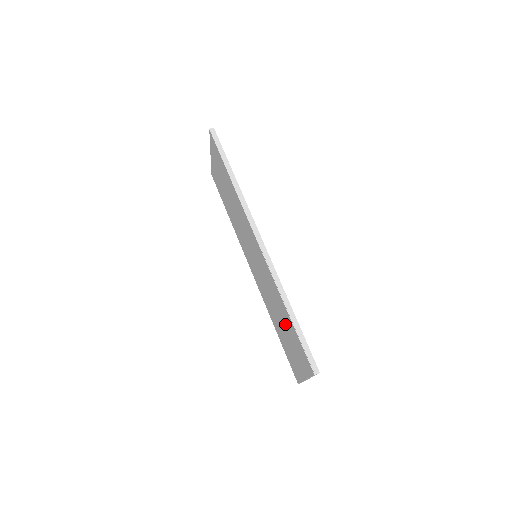
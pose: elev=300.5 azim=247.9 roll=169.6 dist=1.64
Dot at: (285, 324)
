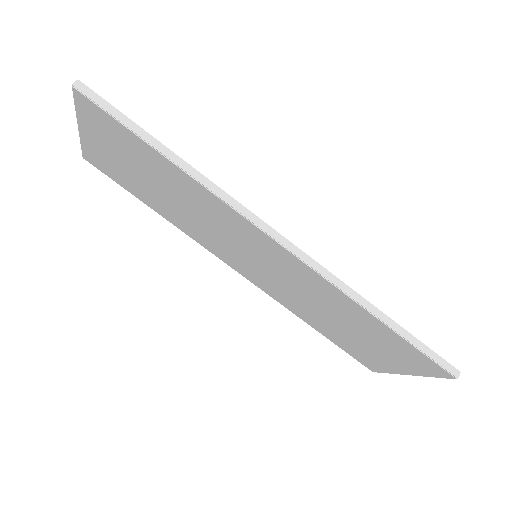
Dot at: (360, 329)
